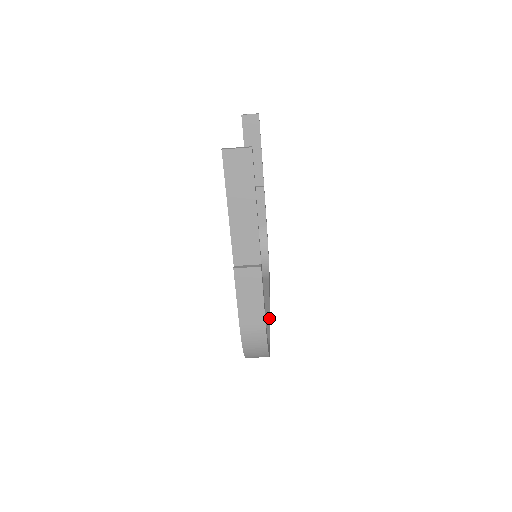
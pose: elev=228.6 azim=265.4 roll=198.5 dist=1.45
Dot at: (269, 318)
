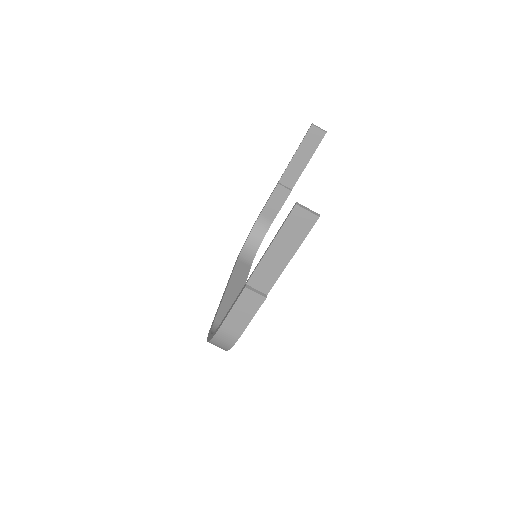
Dot at: occluded
